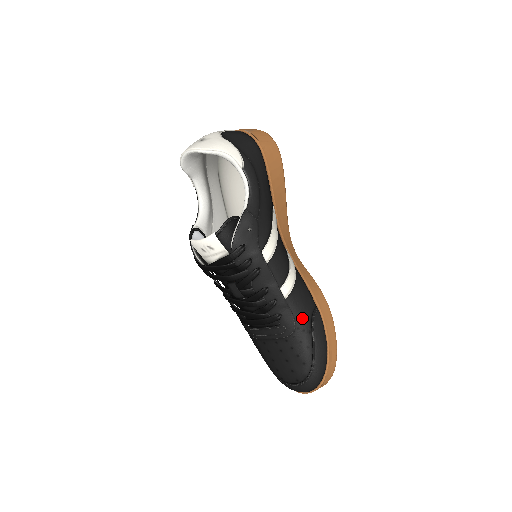
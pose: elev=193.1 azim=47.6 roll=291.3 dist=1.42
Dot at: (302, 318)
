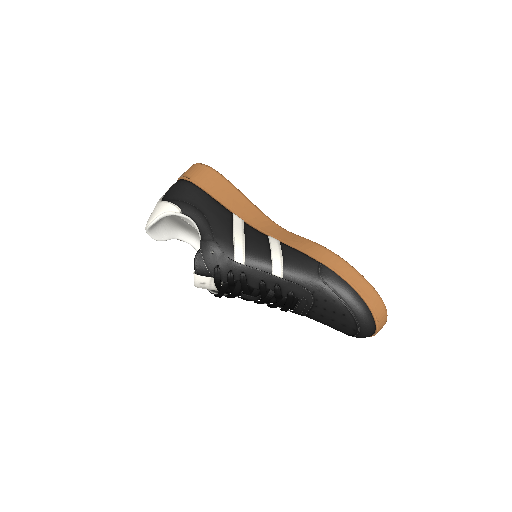
Dot at: (310, 282)
